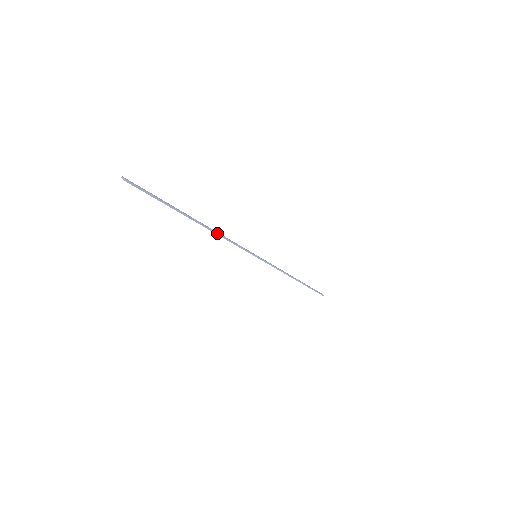
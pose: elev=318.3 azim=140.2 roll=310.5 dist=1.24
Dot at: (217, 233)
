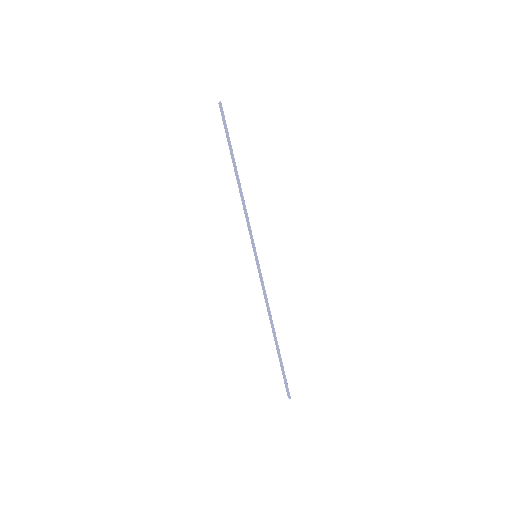
Dot at: (243, 196)
